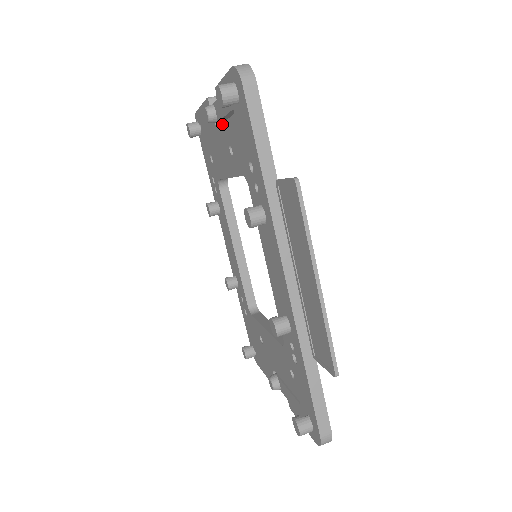
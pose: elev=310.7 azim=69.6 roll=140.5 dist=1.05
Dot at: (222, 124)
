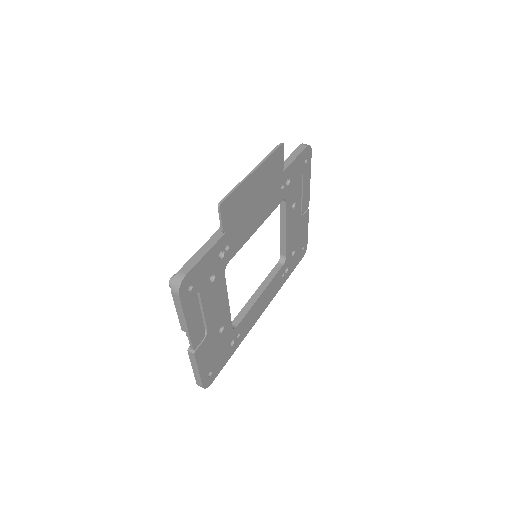
Dot at: occluded
